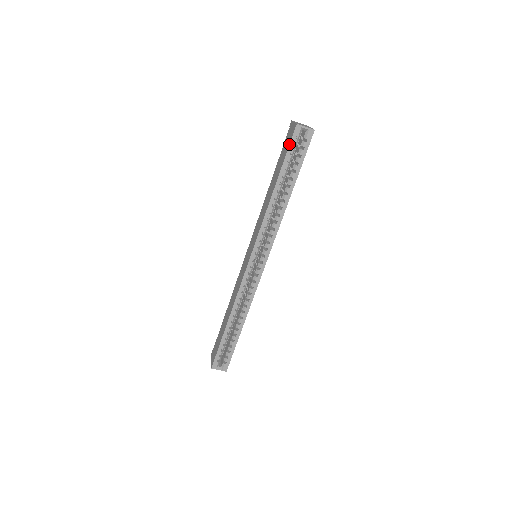
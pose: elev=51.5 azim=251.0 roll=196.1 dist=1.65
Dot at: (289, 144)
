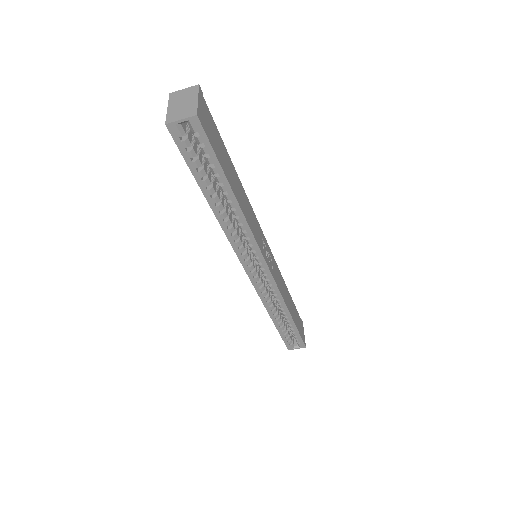
Dot at: occluded
